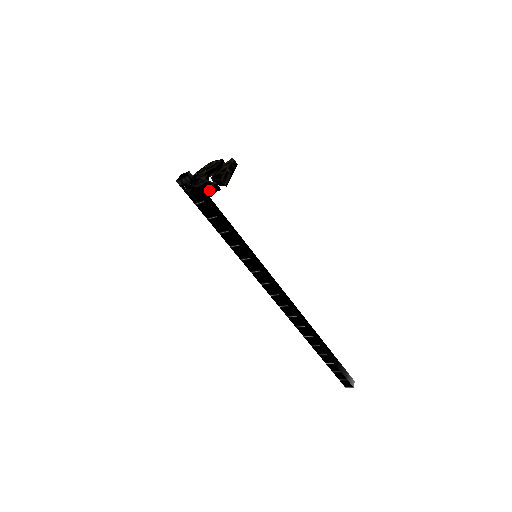
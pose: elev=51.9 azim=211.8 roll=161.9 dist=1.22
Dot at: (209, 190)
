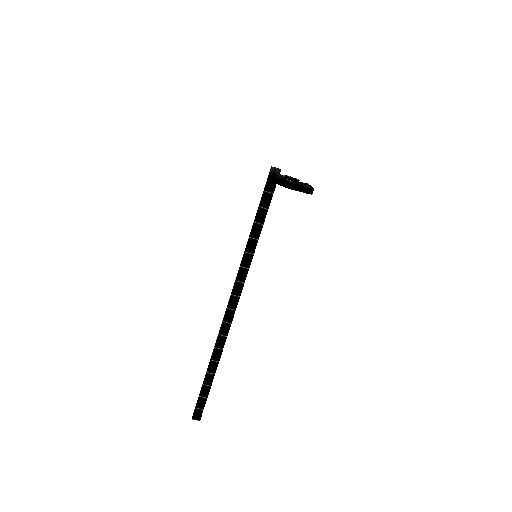
Dot at: (302, 188)
